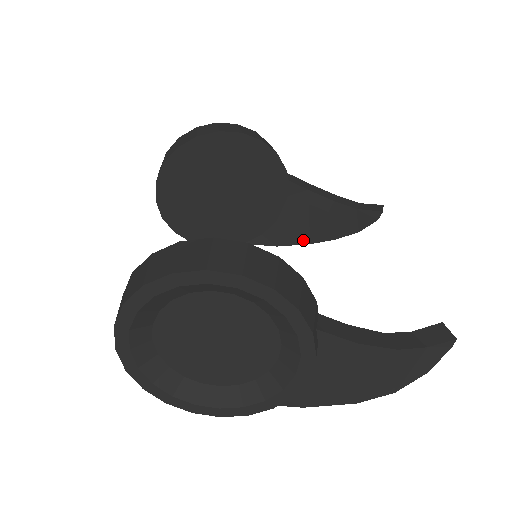
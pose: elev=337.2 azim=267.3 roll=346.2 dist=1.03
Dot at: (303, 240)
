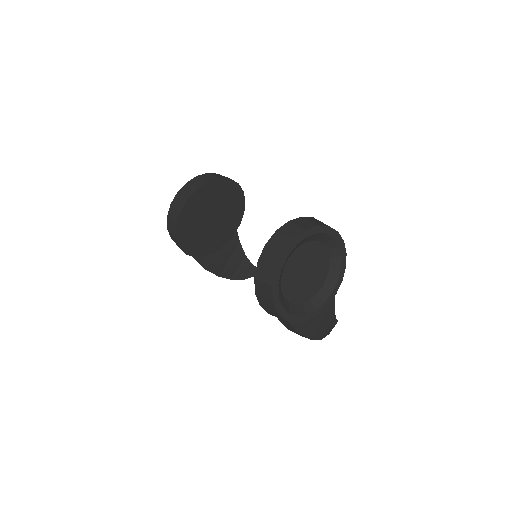
Dot at: (218, 272)
